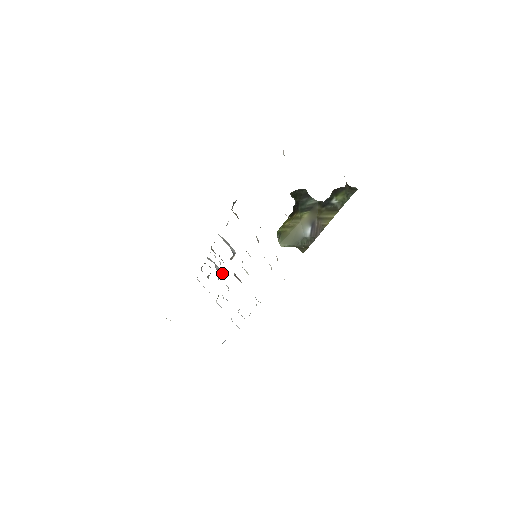
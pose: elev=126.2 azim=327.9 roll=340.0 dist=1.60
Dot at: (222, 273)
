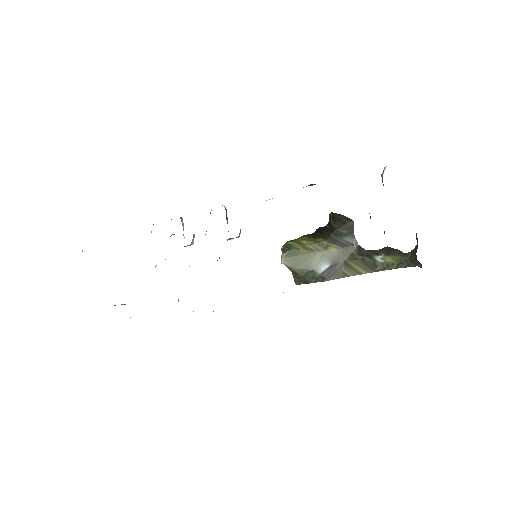
Dot at: (193, 243)
